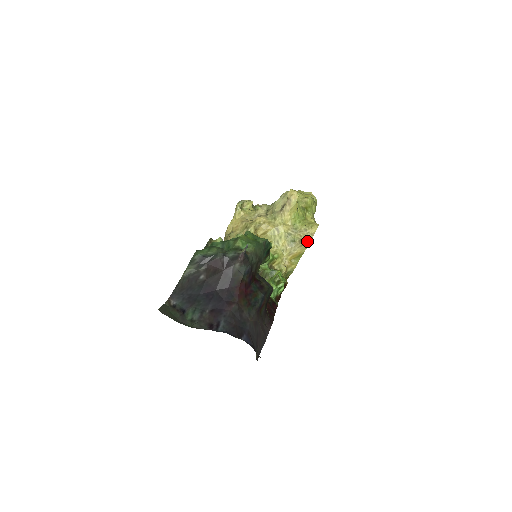
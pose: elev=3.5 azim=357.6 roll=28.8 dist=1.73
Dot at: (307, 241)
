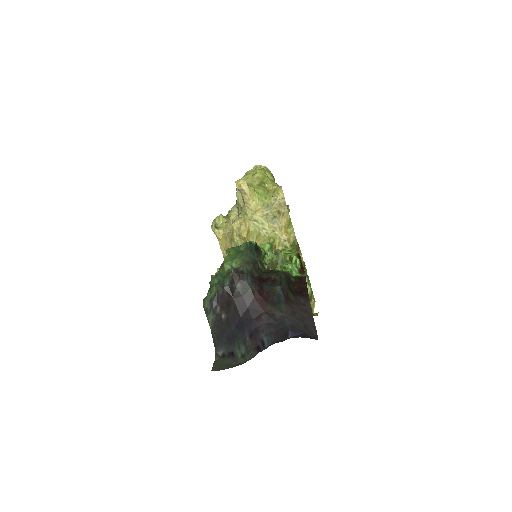
Dot at: (283, 208)
